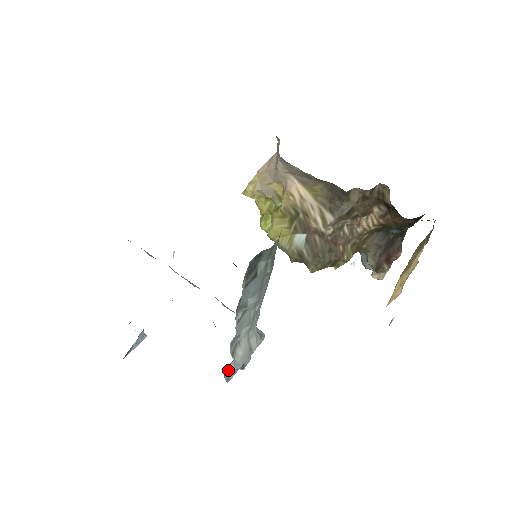
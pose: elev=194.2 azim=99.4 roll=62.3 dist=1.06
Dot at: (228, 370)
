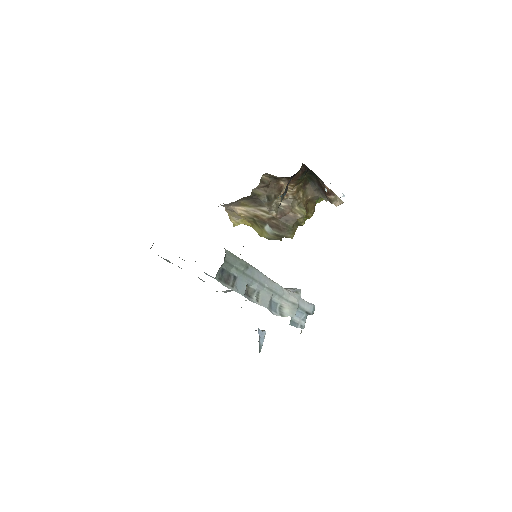
Dot at: (296, 322)
